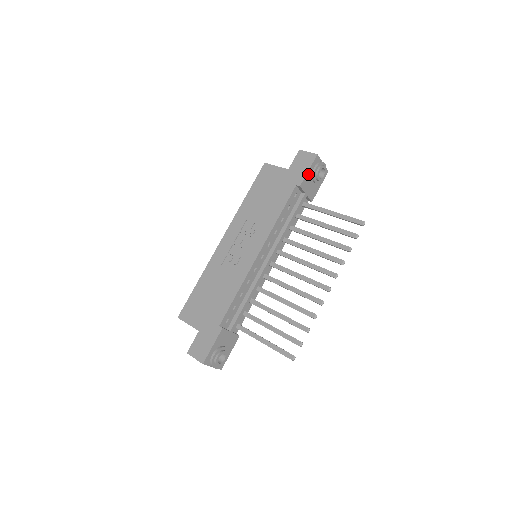
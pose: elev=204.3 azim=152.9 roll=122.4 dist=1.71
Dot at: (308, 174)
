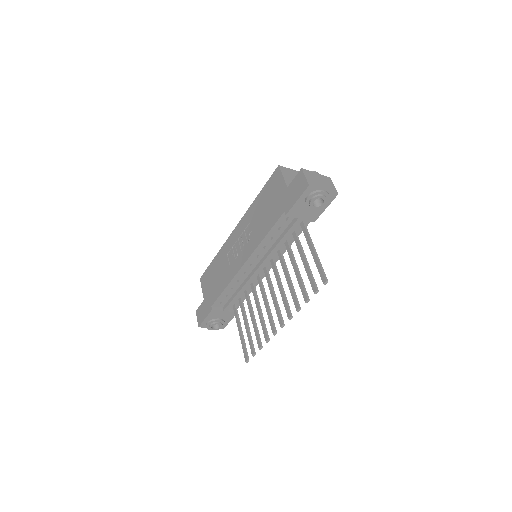
Dot at: (298, 203)
